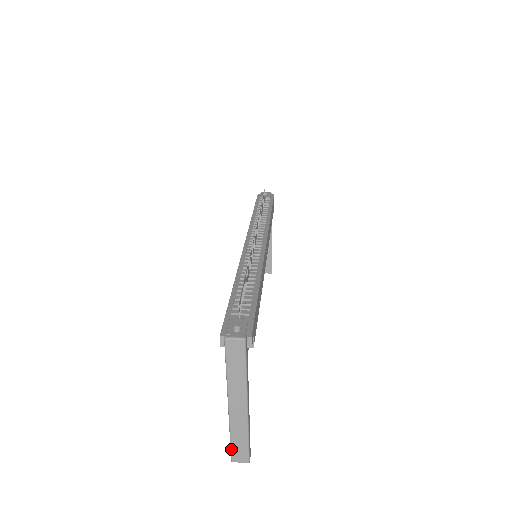
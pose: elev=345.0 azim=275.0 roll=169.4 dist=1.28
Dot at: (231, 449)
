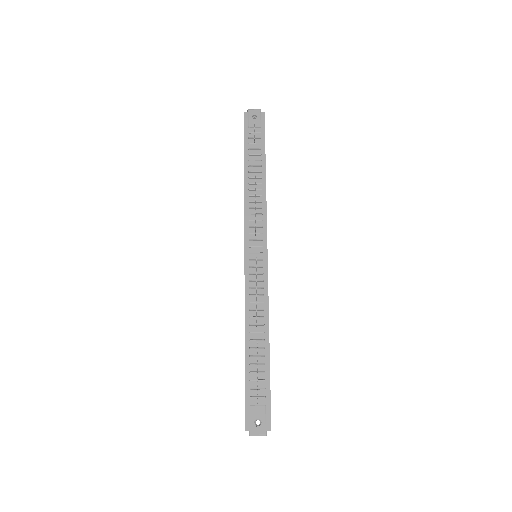
Dot at: occluded
